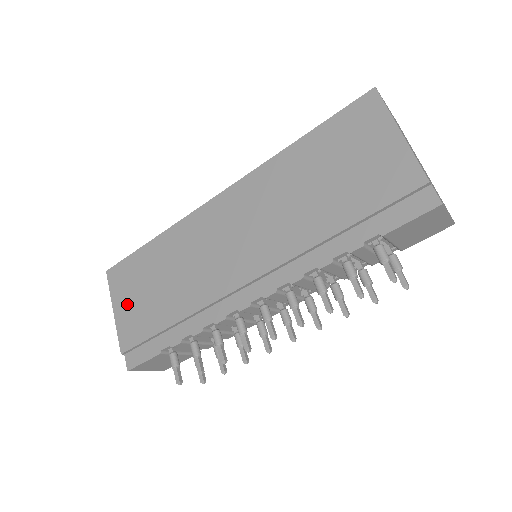
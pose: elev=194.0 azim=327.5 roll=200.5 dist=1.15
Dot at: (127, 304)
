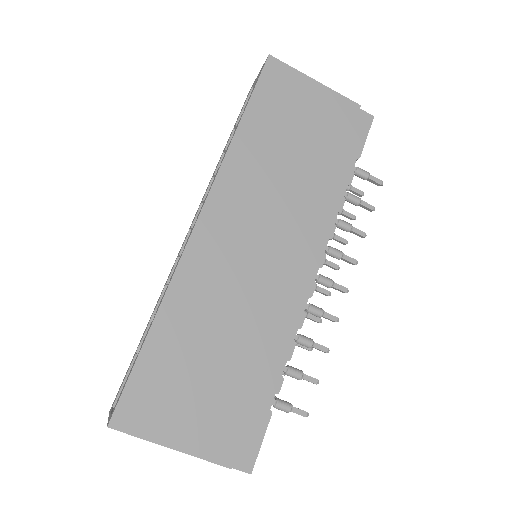
Dot at: (185, 420)
